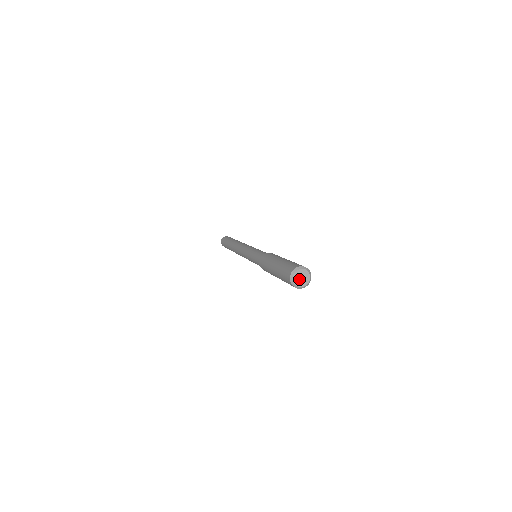
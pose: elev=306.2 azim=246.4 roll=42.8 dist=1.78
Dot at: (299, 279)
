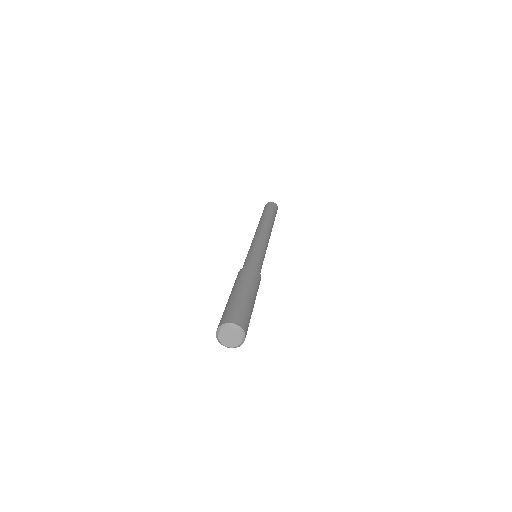
Dot at: (227, 336)
